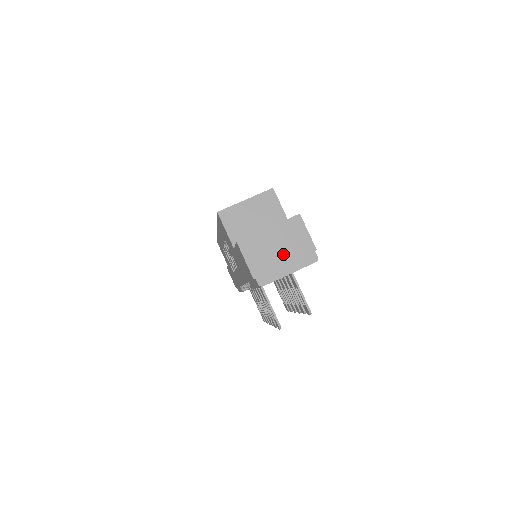
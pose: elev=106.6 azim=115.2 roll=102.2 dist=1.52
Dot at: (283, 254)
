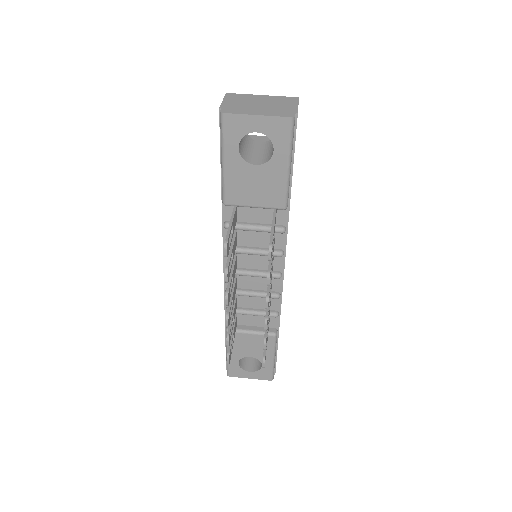
Dot at: (262, 107)
